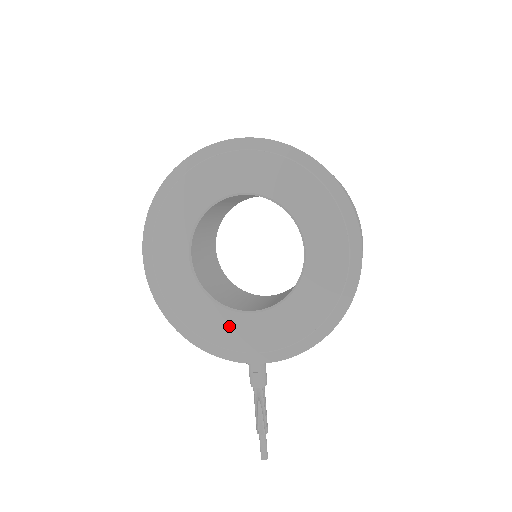
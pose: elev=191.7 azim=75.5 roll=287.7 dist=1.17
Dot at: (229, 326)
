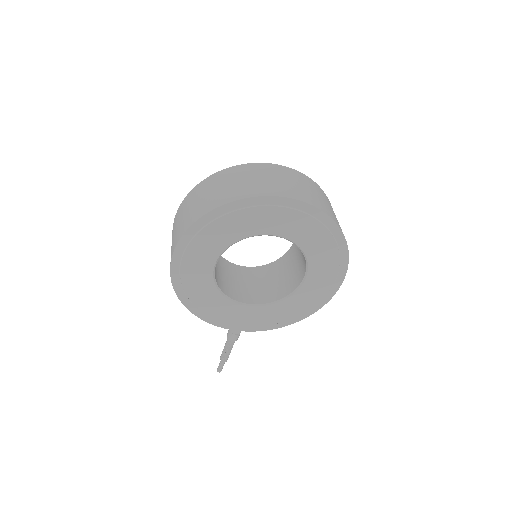
Dot at: (229, 310)
